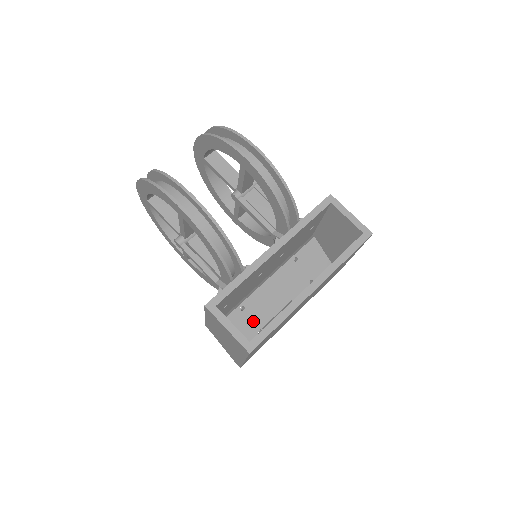
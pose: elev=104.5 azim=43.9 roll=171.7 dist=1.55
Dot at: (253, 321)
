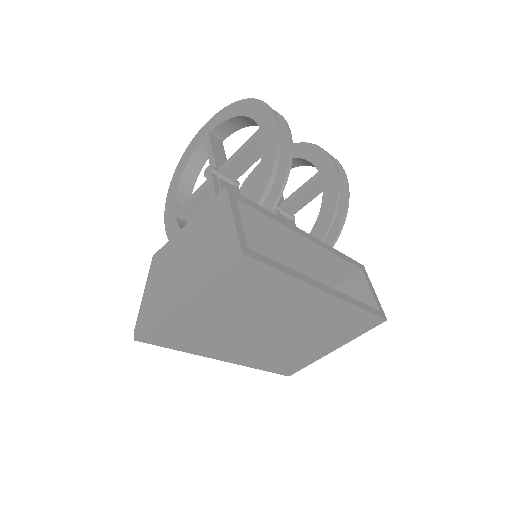
Dot at: occluded
